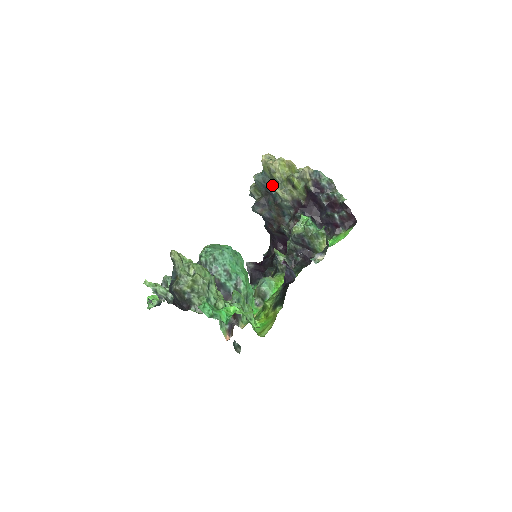
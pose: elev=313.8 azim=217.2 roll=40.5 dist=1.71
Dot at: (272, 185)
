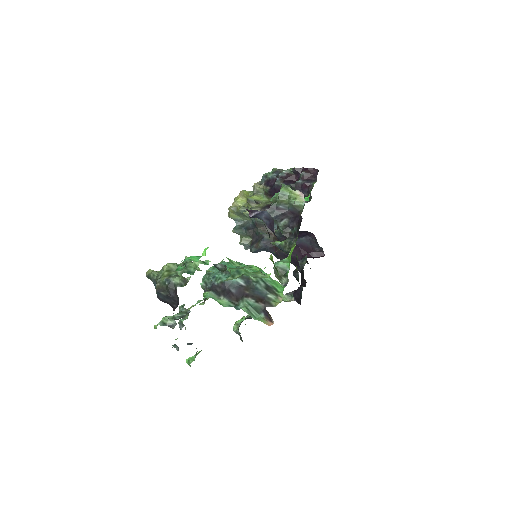
Dot at: (248, 222)
